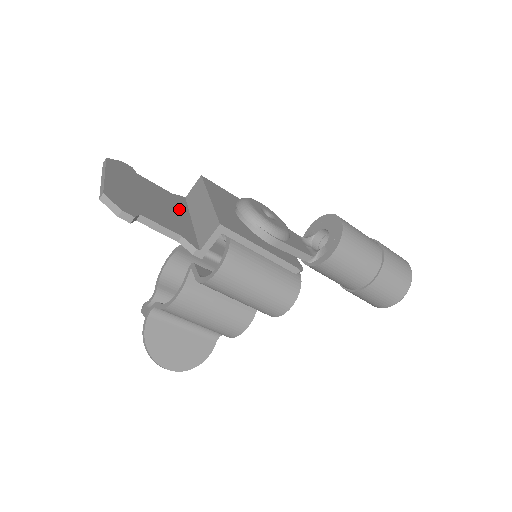
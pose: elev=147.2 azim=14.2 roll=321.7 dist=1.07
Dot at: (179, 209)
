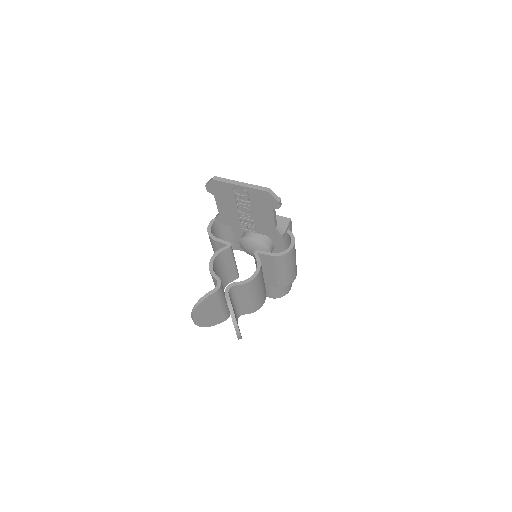
Dot at: occluded
